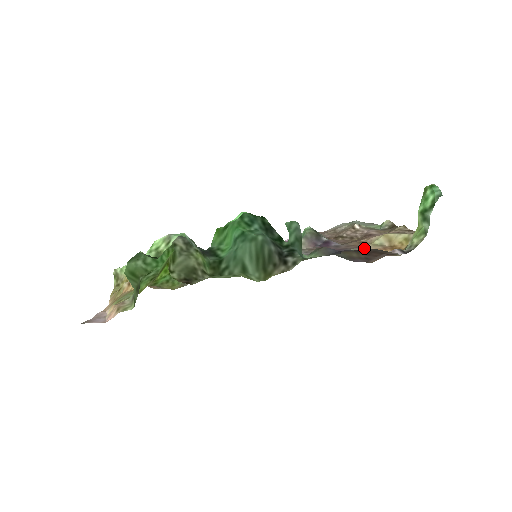
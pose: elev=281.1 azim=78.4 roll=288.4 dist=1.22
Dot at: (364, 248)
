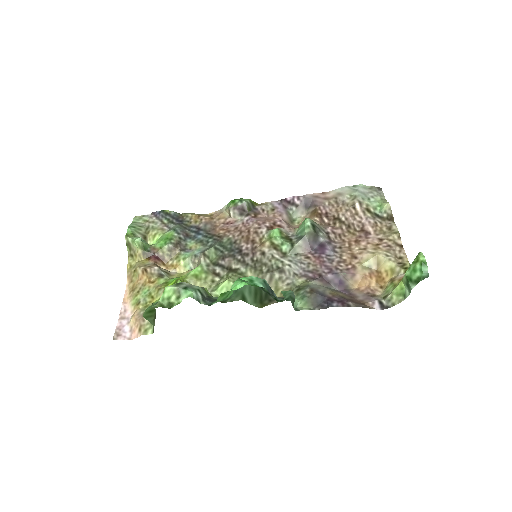
Dot at: (353, 272)
